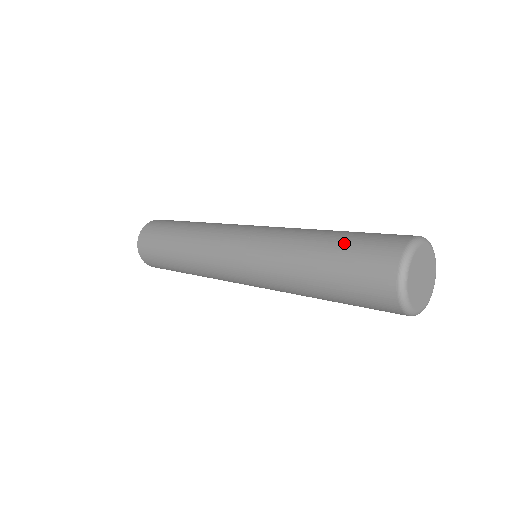
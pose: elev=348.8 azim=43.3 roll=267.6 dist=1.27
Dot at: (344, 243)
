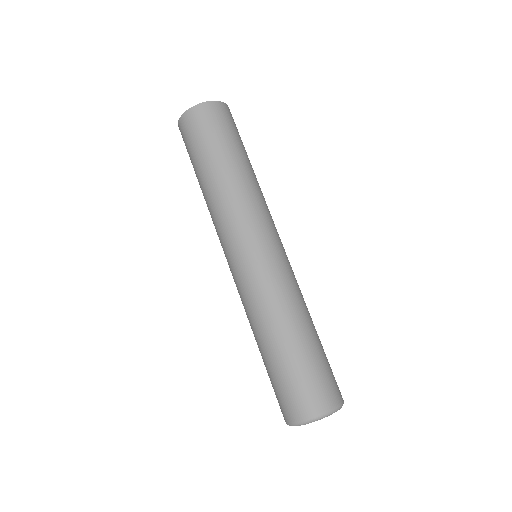
Dot at: (289, 366)
